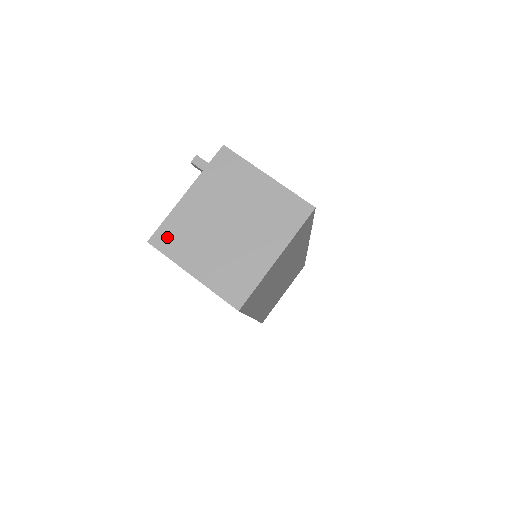
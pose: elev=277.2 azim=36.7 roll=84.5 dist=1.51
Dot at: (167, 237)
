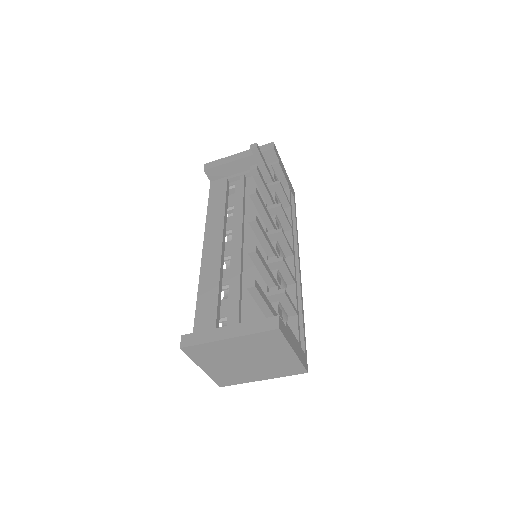
Dot at: (197, 351)
